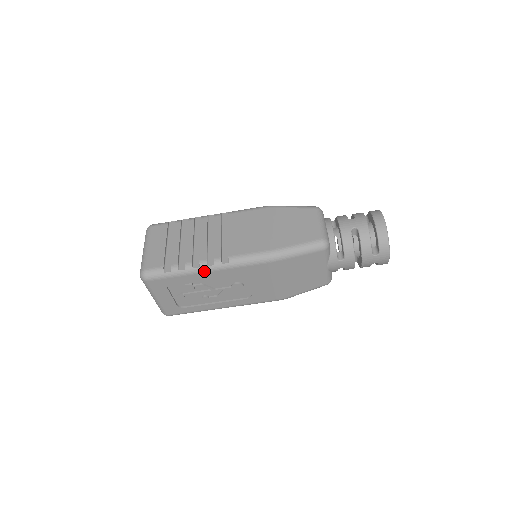
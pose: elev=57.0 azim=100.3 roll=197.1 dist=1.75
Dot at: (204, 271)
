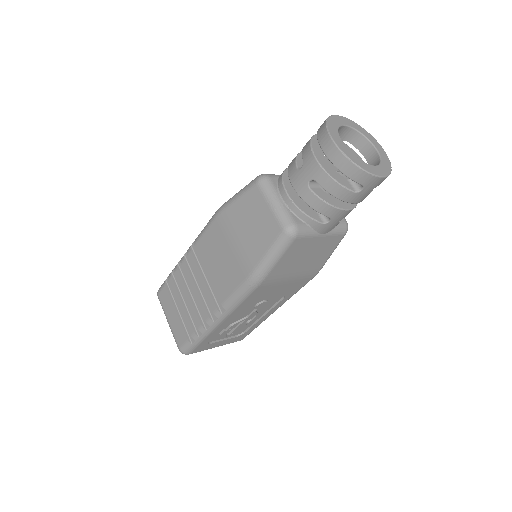
Dot at: (217, 326)
